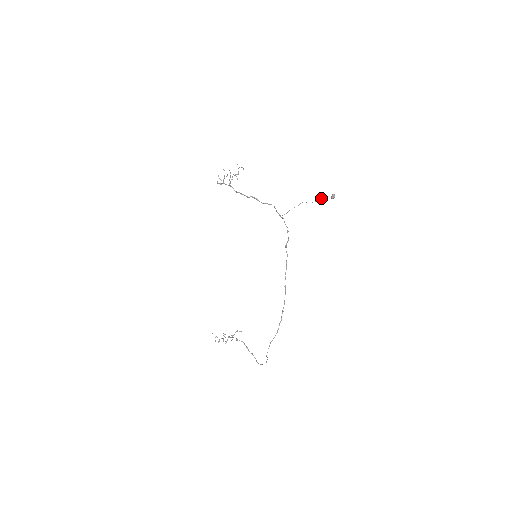
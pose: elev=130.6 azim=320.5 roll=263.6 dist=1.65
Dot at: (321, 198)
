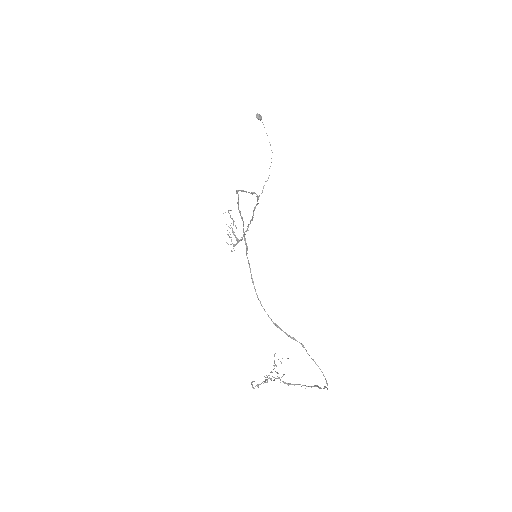
Dot at: (269, 142)
